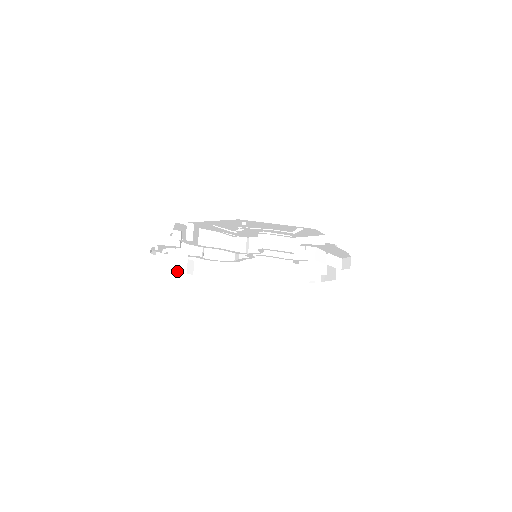
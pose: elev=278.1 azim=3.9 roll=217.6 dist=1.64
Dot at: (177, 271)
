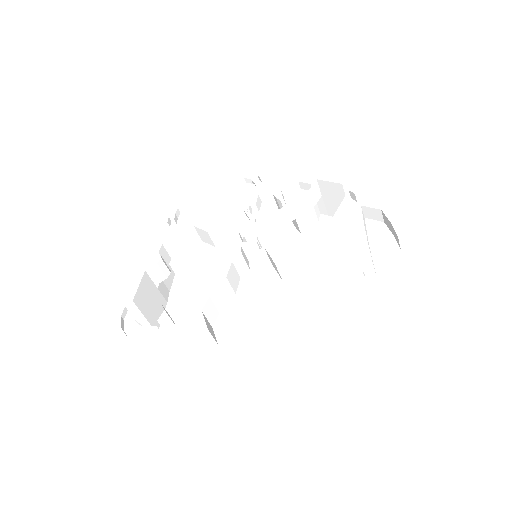
Dot at: occluded
